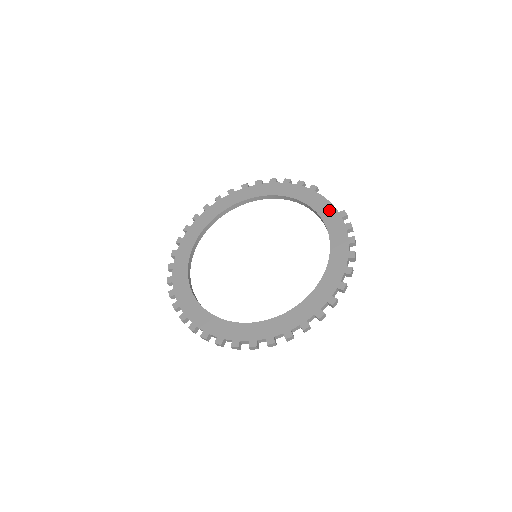
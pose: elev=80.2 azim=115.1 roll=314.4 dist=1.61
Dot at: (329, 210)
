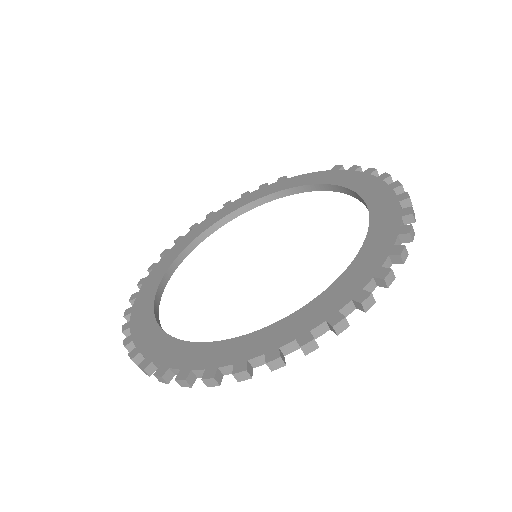
Dot at: (317, 176)
